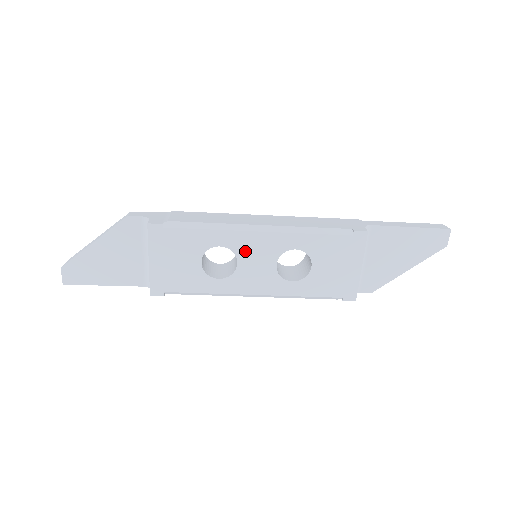
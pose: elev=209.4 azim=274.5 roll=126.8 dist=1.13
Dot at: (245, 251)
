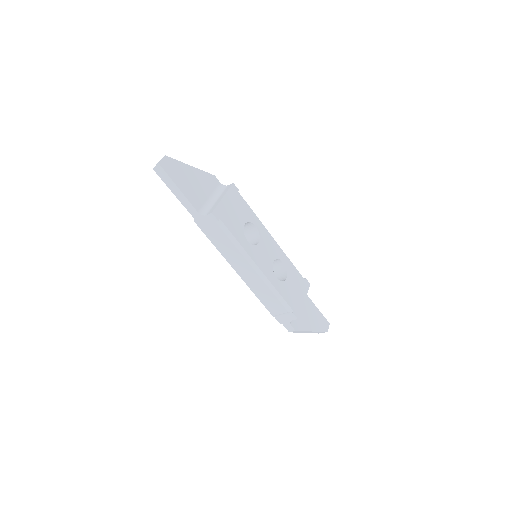
Dot at: (264, 240)
